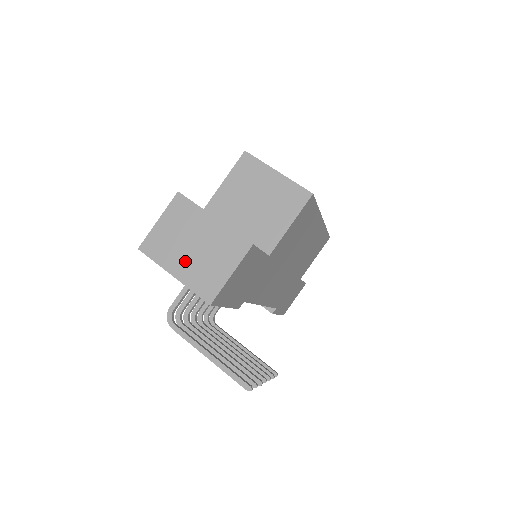
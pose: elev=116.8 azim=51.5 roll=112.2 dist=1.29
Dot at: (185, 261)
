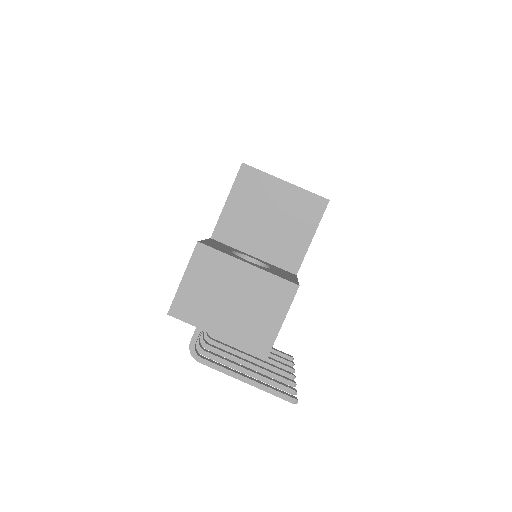
Dot at: (227, 318)
